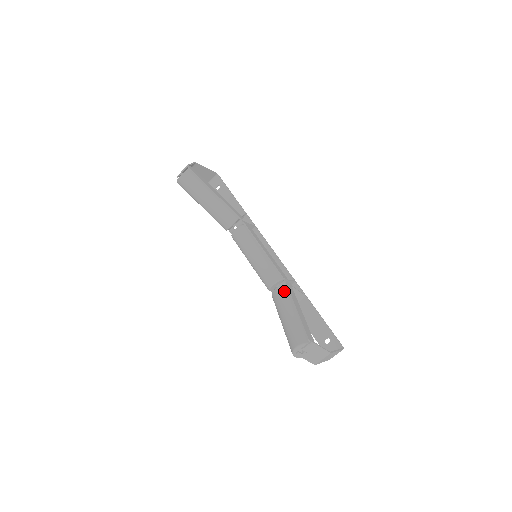
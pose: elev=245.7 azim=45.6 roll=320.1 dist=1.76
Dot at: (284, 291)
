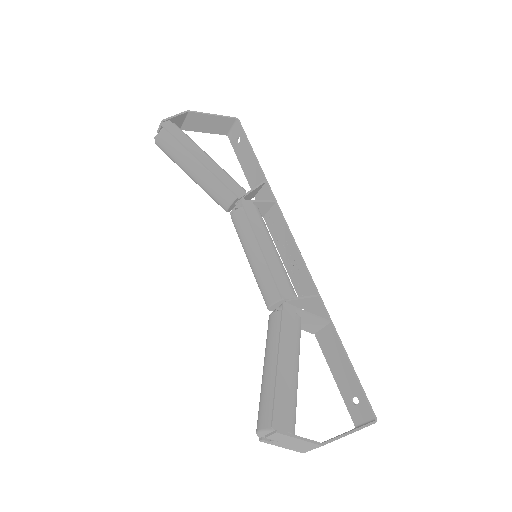
Dot at: (278, 321)
